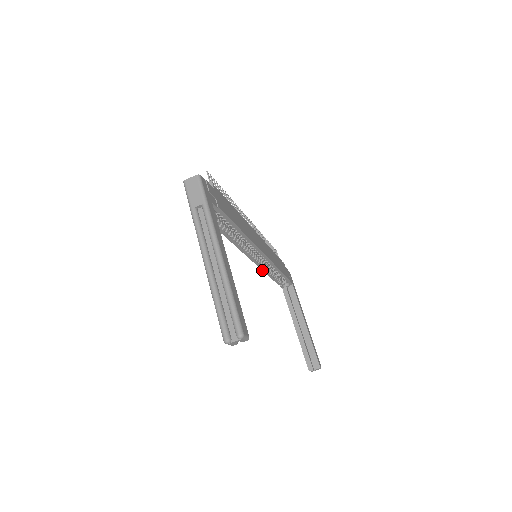
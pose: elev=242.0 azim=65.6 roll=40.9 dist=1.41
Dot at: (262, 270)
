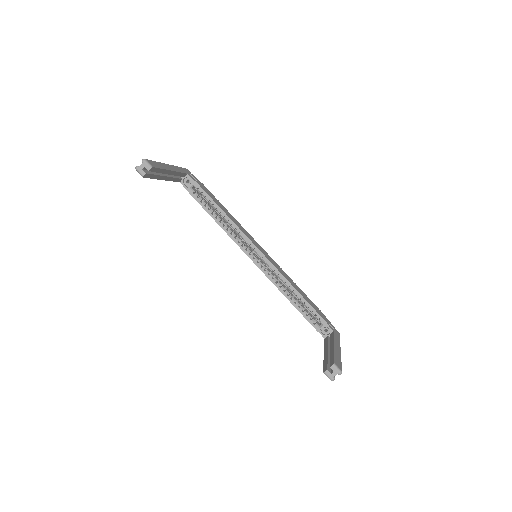
Dot at: occluded
